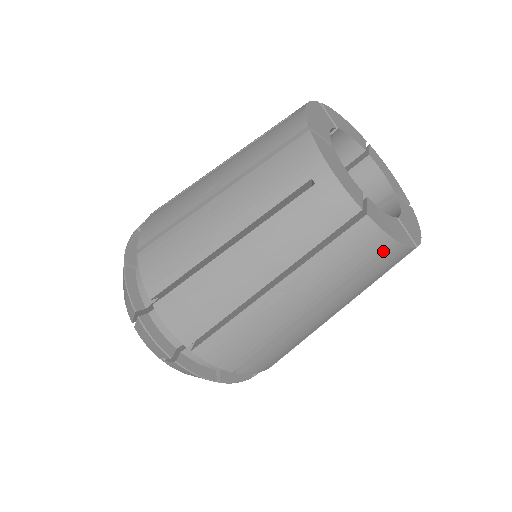
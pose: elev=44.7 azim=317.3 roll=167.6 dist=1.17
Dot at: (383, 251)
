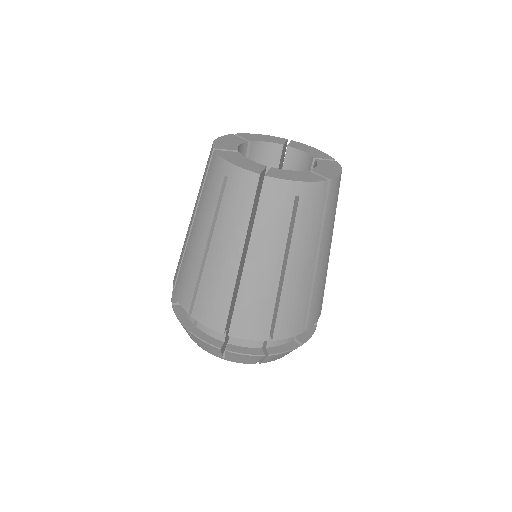
Dot at: (226, 174)
